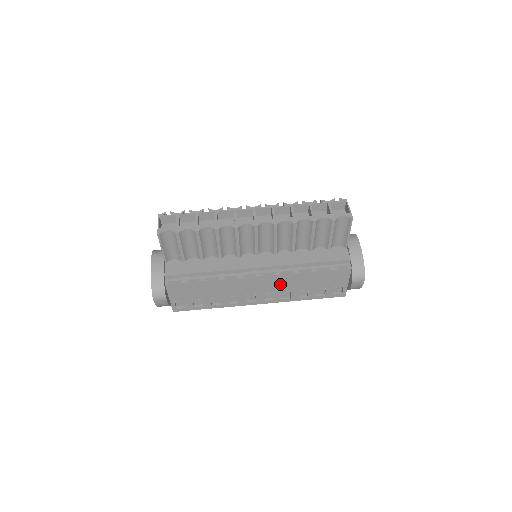
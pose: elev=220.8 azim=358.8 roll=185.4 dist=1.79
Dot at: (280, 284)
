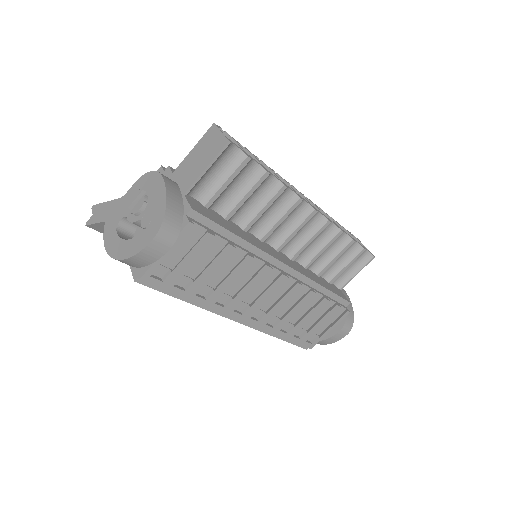
Dot at: (288, 300)
